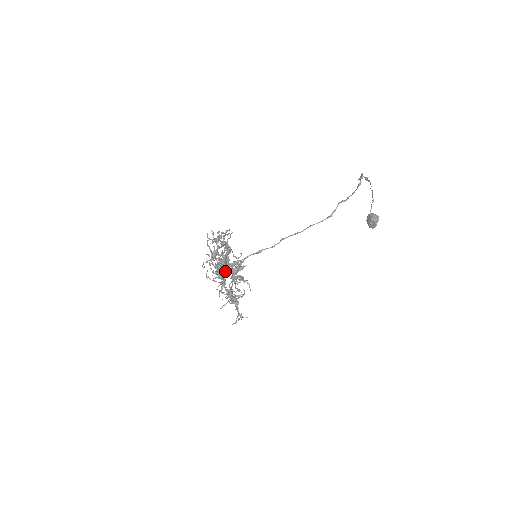
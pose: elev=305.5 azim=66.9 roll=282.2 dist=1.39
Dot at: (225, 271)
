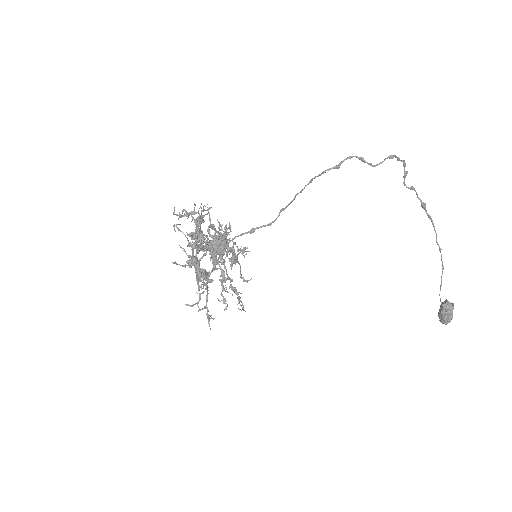
Dot at: (206, 244)
